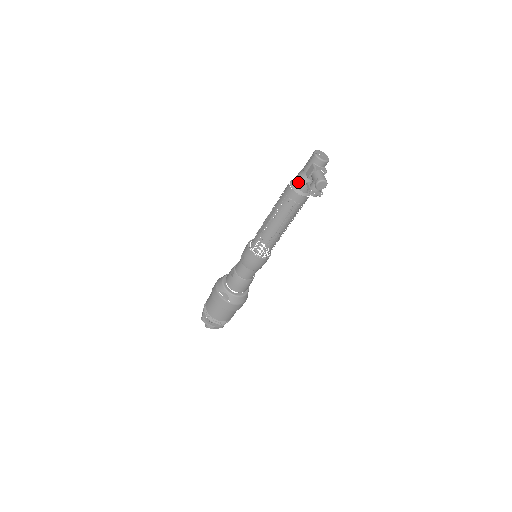
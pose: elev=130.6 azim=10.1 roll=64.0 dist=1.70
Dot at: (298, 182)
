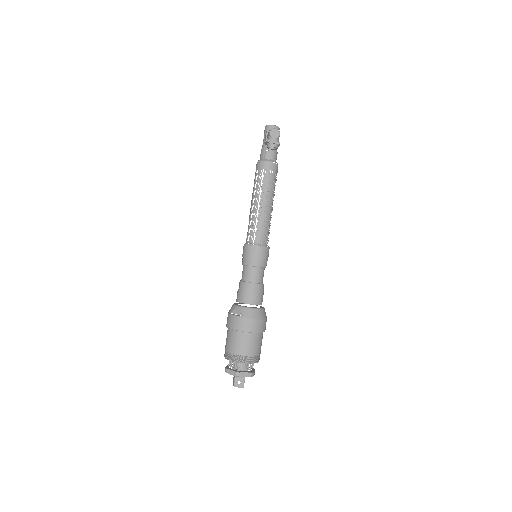
Dot at: (261, 154)
